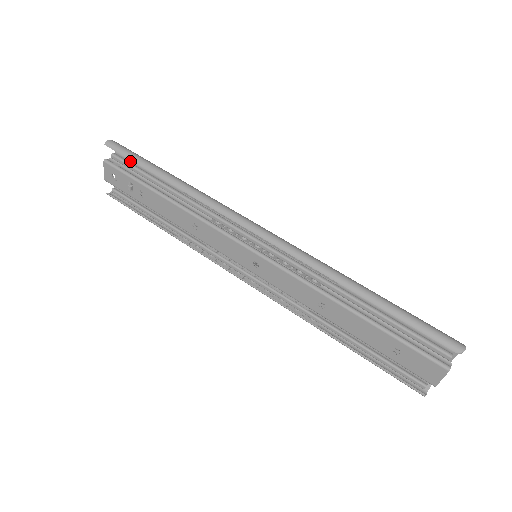
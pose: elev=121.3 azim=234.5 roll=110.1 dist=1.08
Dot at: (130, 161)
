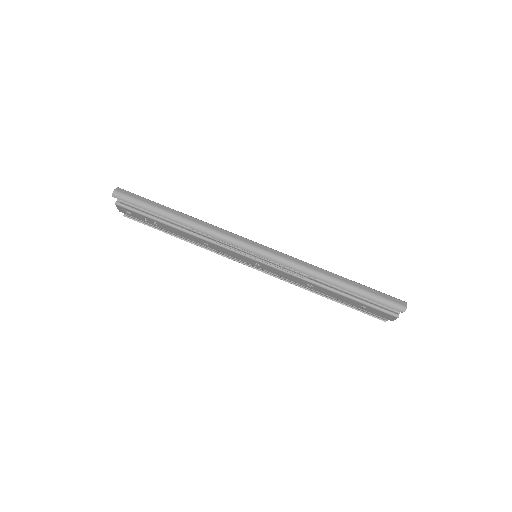
Dot at: occluded
